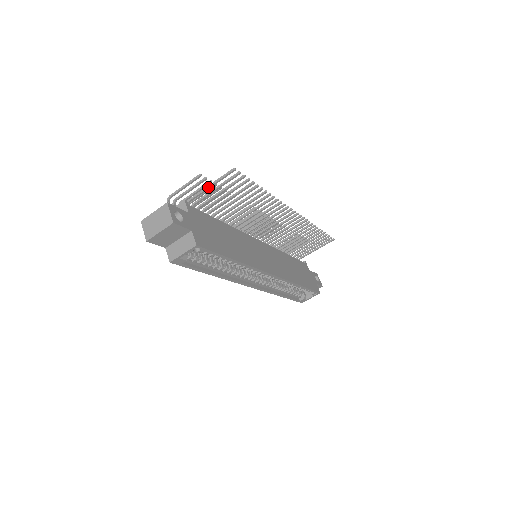
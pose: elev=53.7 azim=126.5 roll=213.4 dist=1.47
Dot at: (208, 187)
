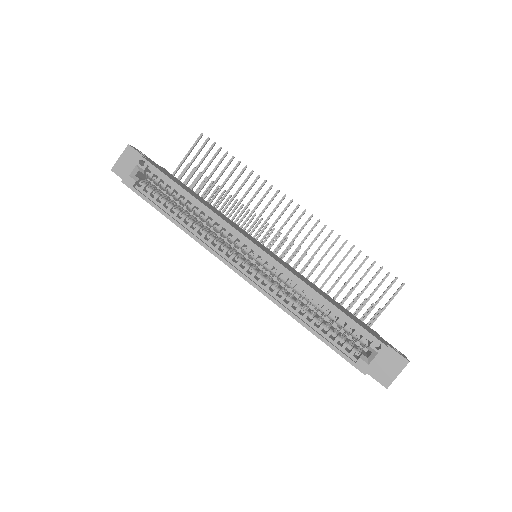
Dot at: (184, 157)
